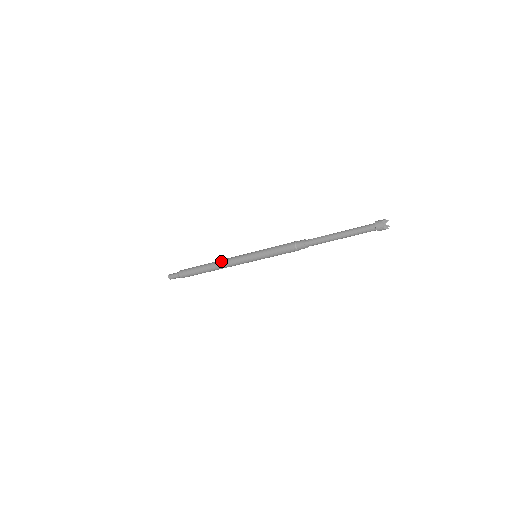
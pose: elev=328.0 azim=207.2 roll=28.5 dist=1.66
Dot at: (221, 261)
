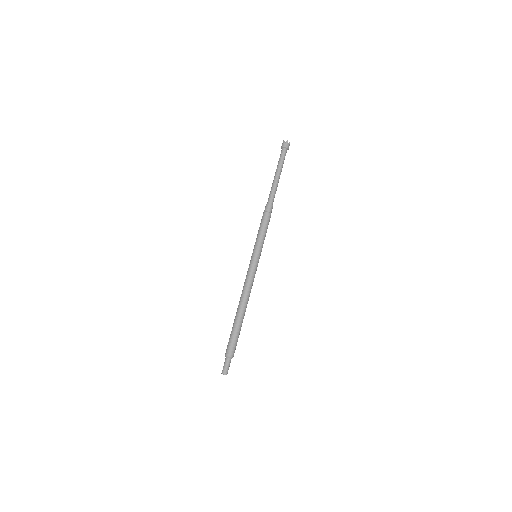
Dot at: (241, 294)
